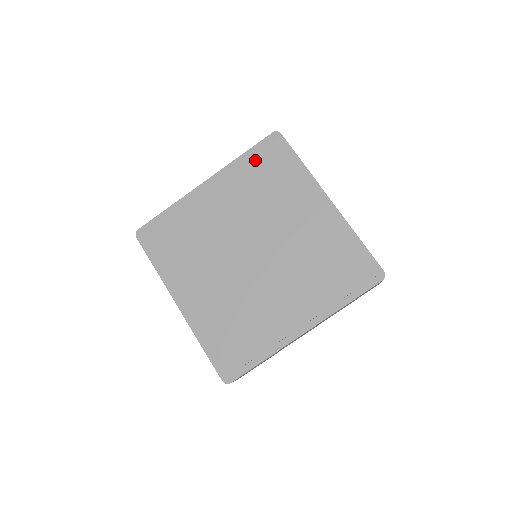
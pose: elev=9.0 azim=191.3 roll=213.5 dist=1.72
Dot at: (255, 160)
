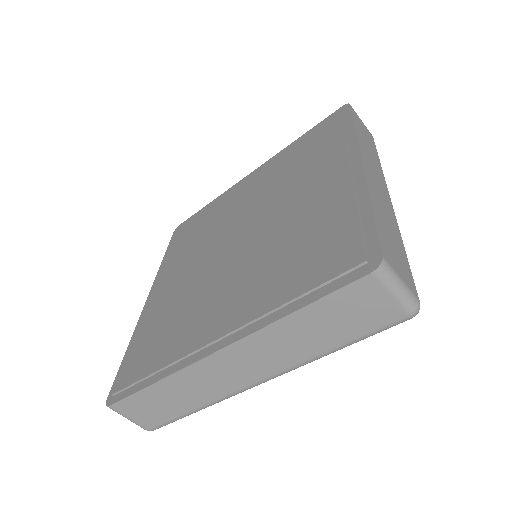
Dot at: (175, 244)
